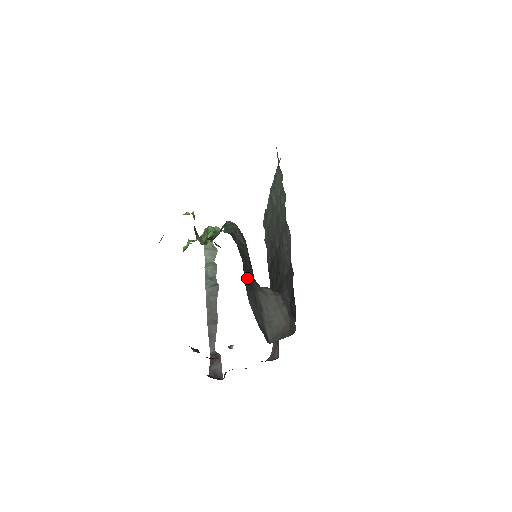
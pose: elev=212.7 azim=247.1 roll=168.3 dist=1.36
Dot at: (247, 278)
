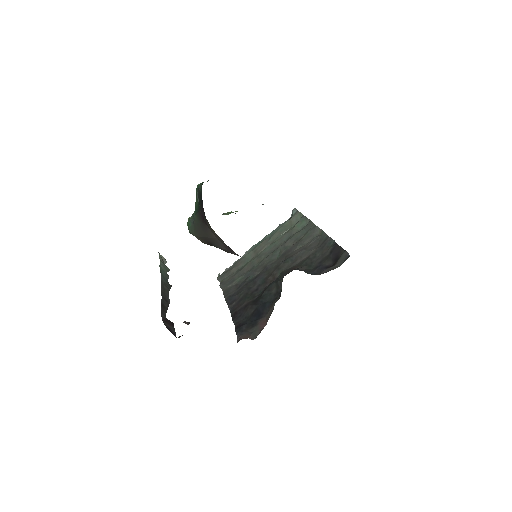
Dot at: occluded
